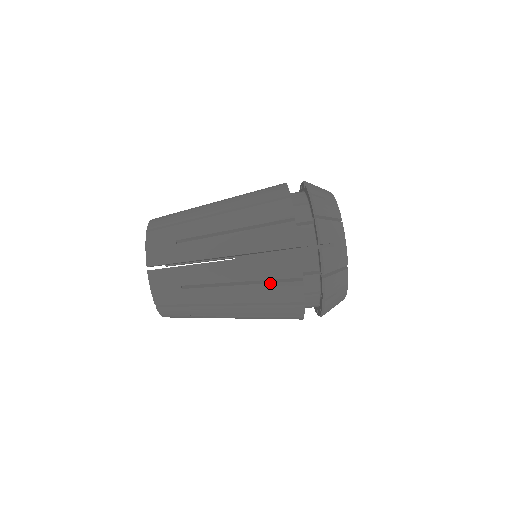
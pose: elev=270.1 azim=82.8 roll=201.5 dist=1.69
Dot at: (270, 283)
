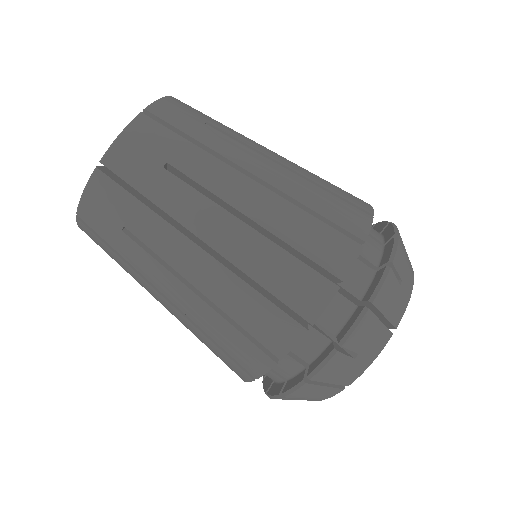
Dot at: occluded
